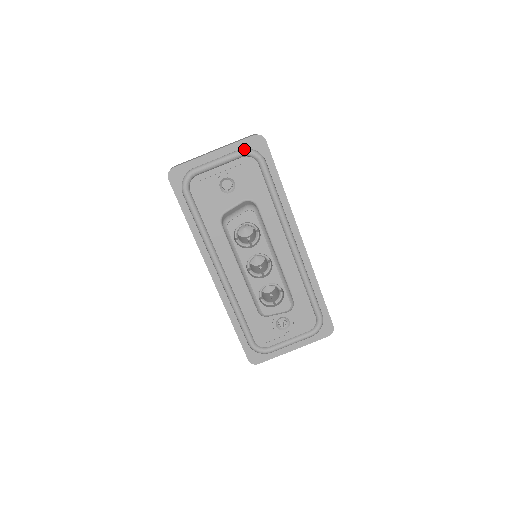
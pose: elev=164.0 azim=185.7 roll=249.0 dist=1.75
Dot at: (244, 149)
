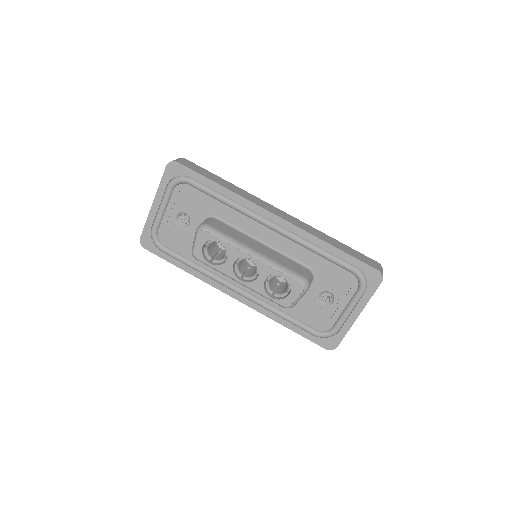
Dot at: (169, 183)
